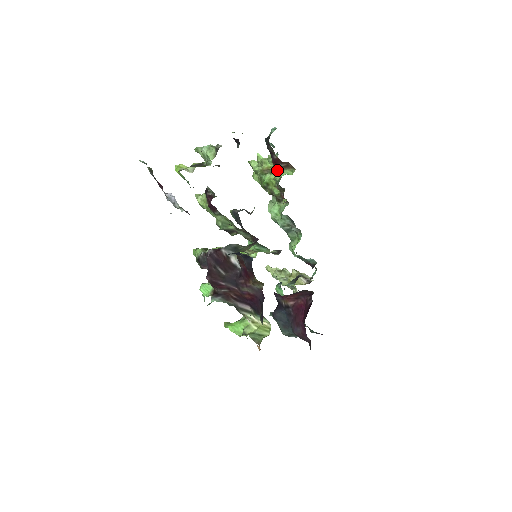
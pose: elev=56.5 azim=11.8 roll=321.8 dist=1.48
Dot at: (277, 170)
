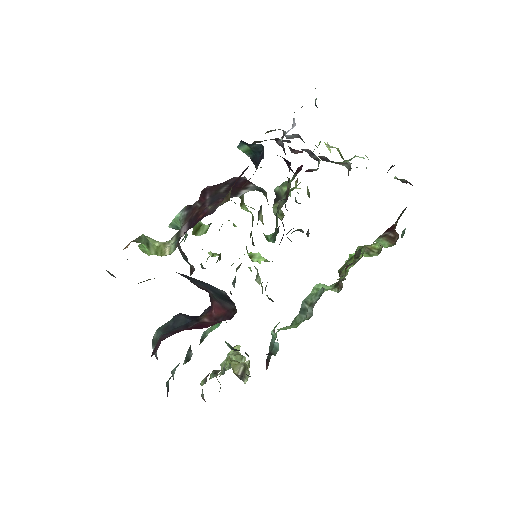
Dot at: (379, 236)
